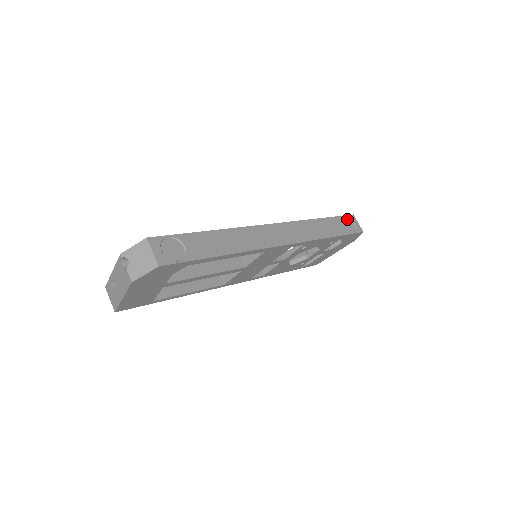
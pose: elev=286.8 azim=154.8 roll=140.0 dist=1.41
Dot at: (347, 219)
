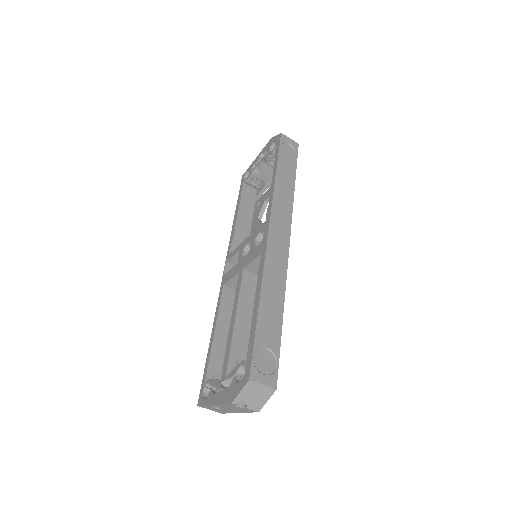
Dot at: (283, 145)
